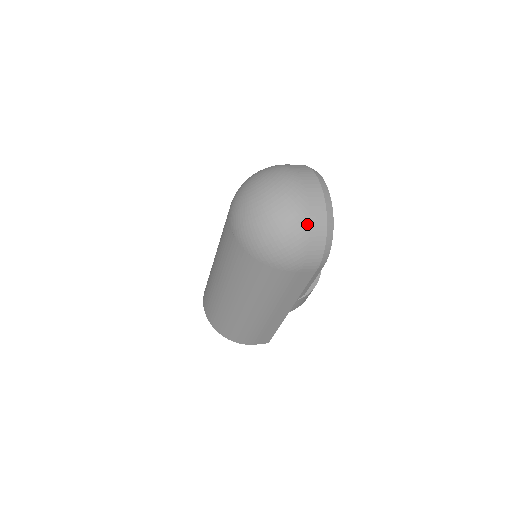
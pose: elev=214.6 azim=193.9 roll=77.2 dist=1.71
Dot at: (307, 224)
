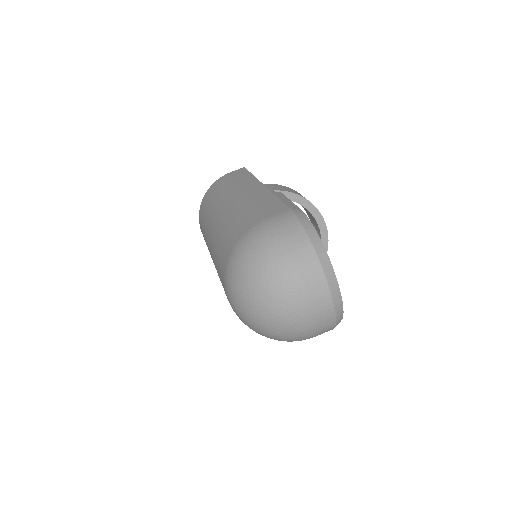
Dot at: (313, 335)
